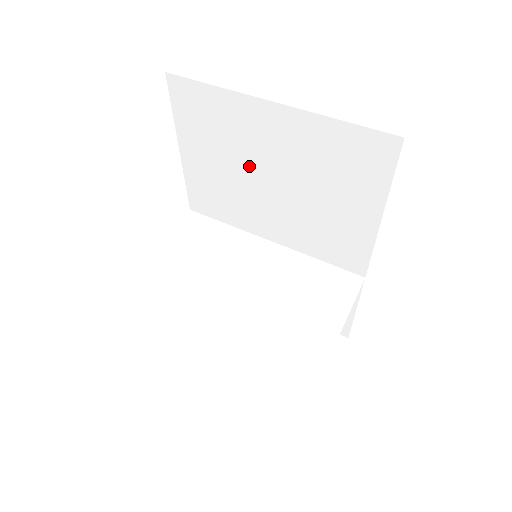
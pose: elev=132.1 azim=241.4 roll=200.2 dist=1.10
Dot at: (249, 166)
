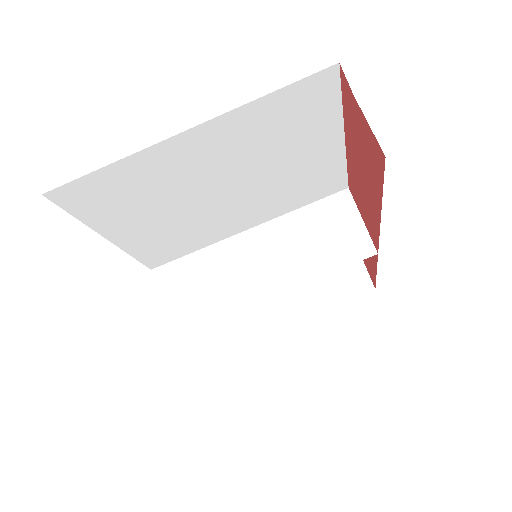
Dot at: (191, 197)
